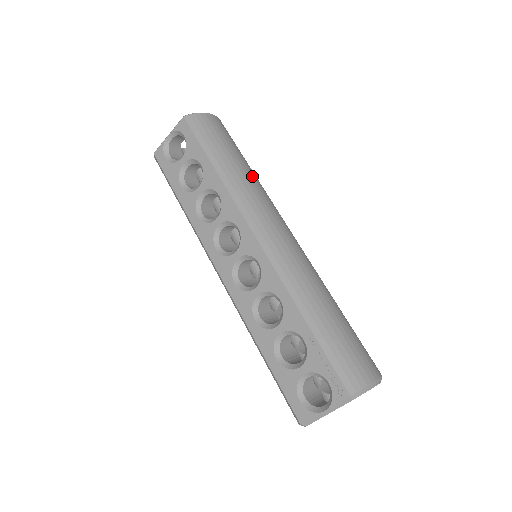
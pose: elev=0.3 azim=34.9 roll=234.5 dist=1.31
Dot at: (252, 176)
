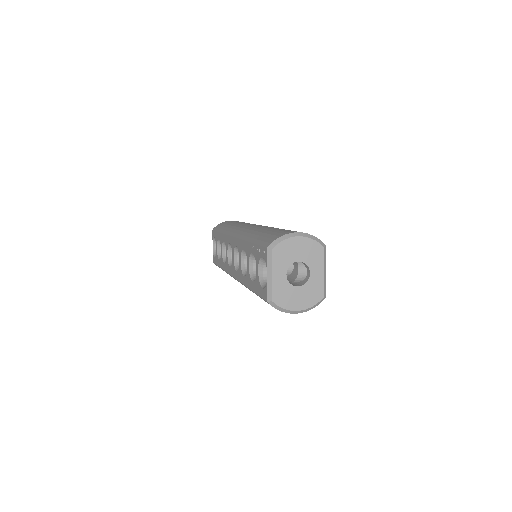
Dot at: occluded
